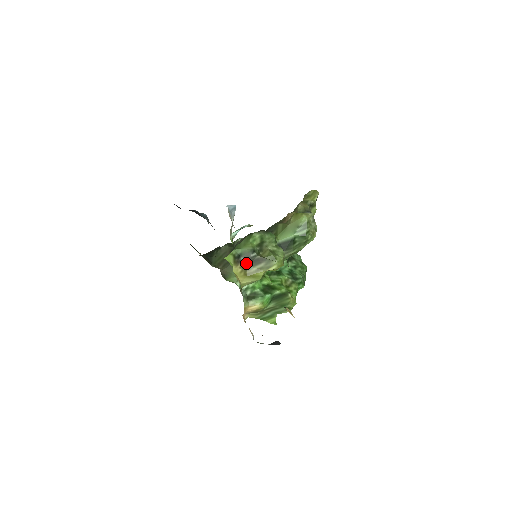
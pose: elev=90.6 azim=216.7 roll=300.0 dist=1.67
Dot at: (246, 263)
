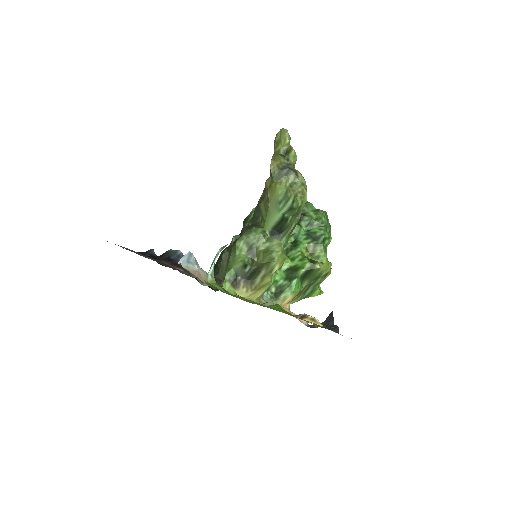
Dot at: (246, 279)
